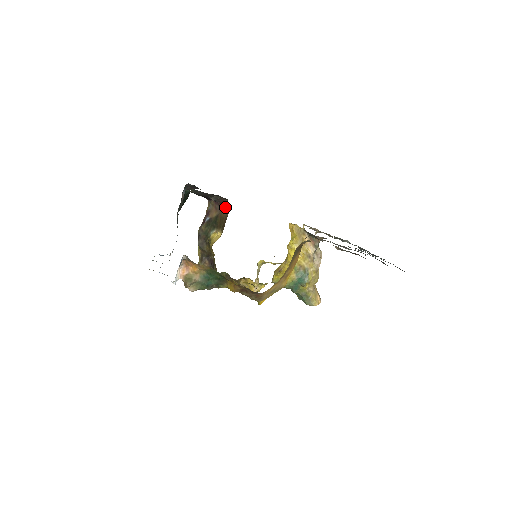
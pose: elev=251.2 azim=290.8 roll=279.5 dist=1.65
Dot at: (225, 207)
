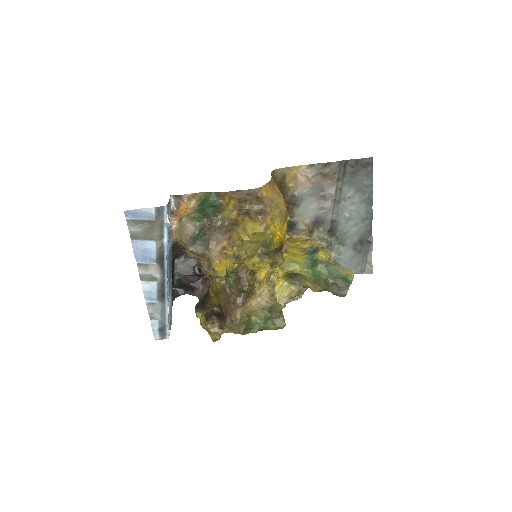
Dot at: occluded
